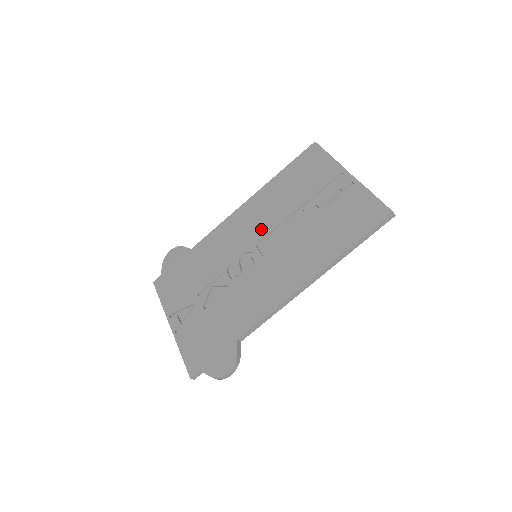
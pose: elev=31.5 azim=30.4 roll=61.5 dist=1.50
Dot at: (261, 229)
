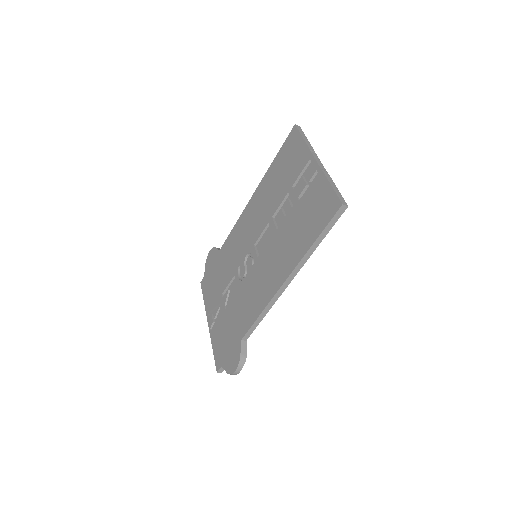
Dot at: (257, 229)
